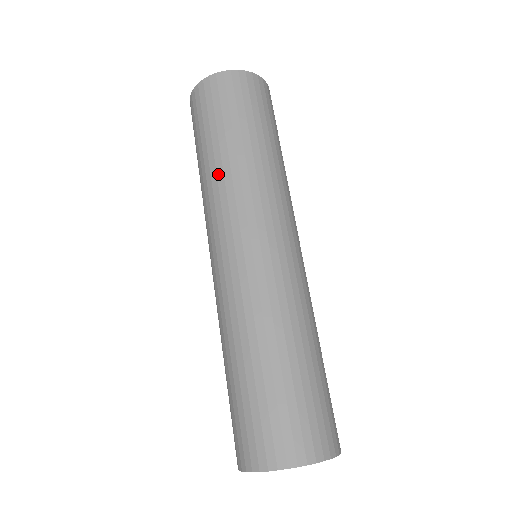
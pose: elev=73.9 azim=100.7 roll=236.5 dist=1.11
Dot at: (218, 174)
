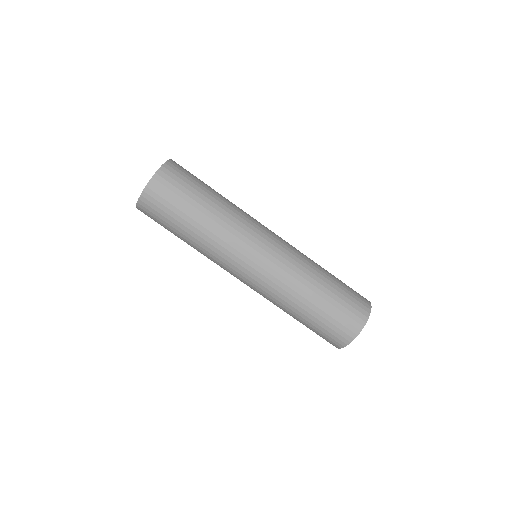
Dot at: (204, 244)
